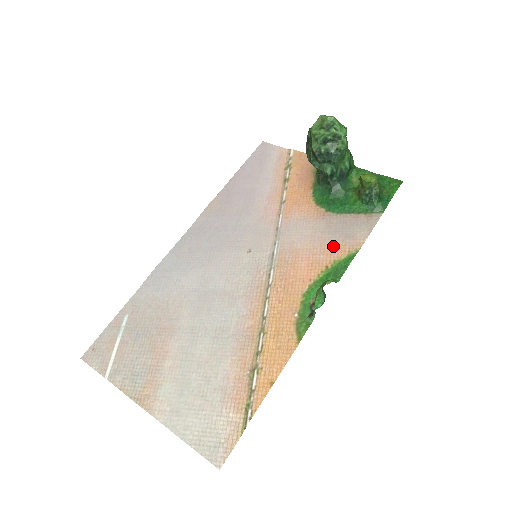
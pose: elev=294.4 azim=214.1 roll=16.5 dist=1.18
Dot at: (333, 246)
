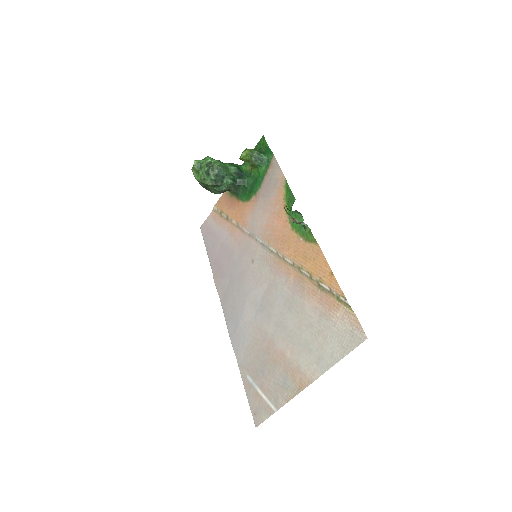
Dot at: (275, 197)
